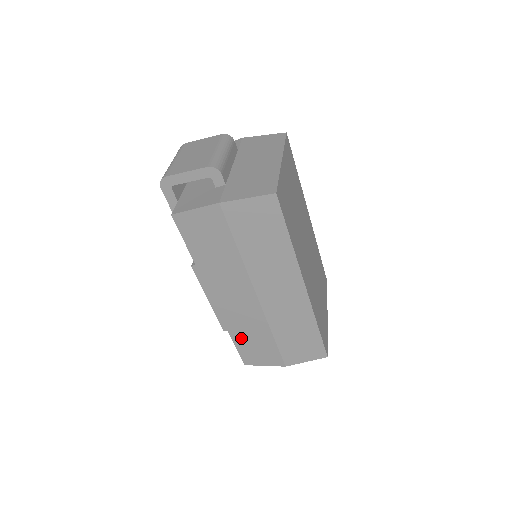
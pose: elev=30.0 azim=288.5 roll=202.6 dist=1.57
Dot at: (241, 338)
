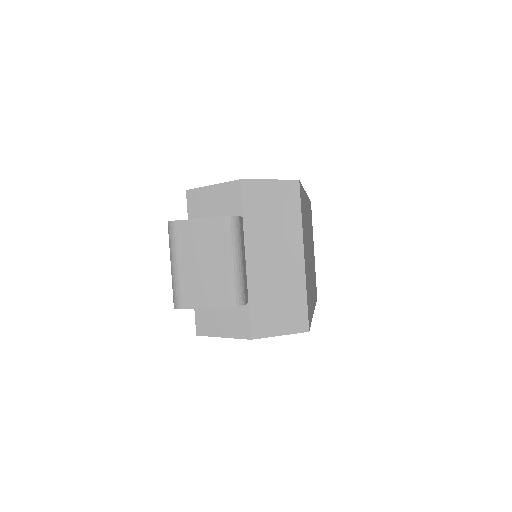
Dot at: occluded
